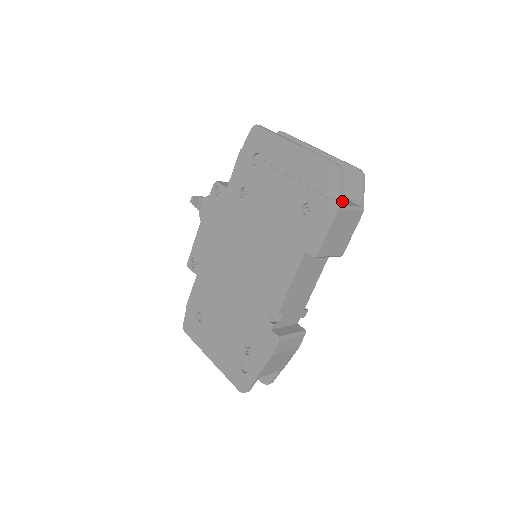
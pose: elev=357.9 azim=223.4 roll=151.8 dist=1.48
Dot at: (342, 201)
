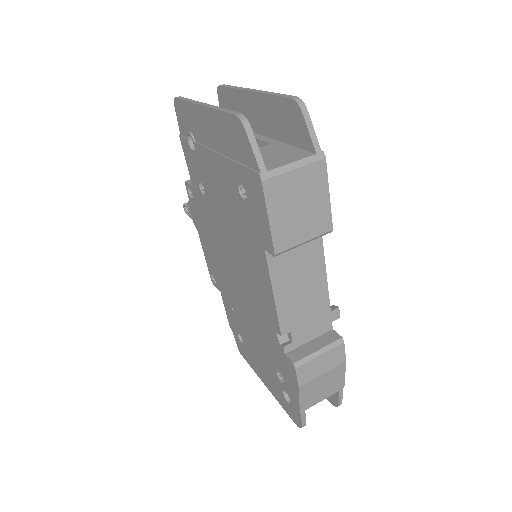
Dot at: (279, 161)
